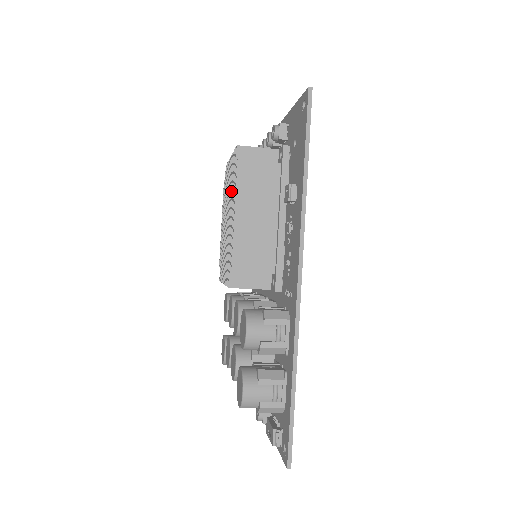
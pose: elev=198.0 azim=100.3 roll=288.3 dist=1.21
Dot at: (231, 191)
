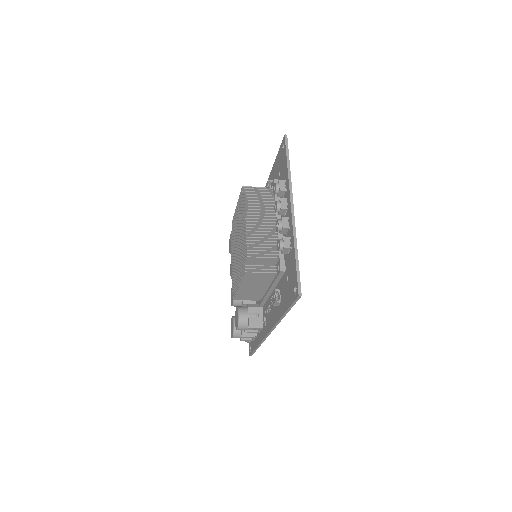
Dot at: (241, 254)
